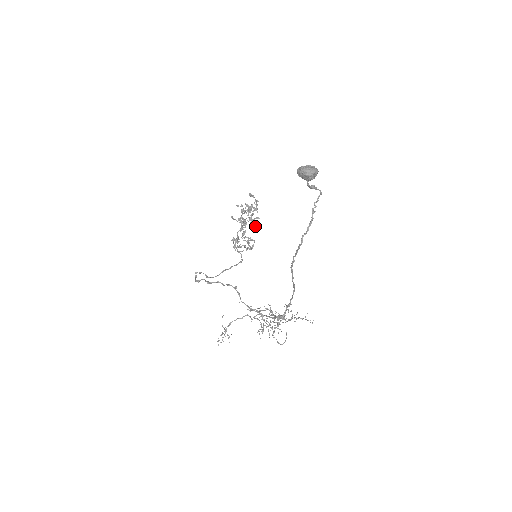
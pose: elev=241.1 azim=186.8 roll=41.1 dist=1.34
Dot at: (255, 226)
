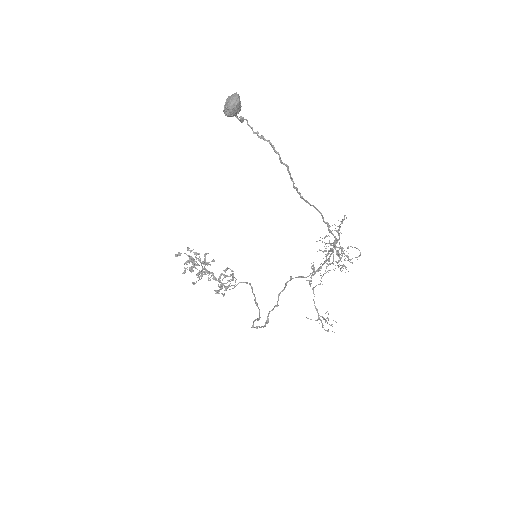
Dot at: (213, 261)
